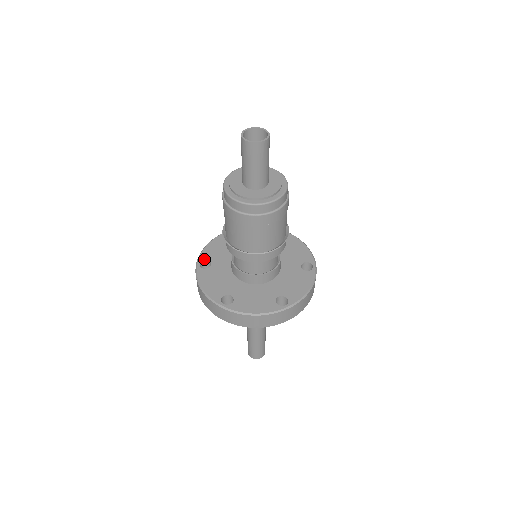
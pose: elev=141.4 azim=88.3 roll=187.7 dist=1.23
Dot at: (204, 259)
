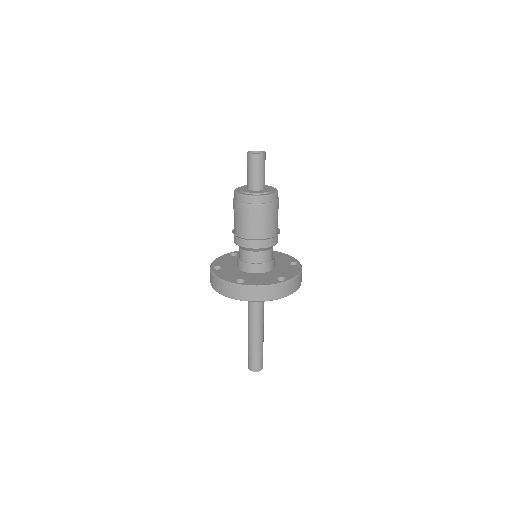
Dot at: (215, 265)
